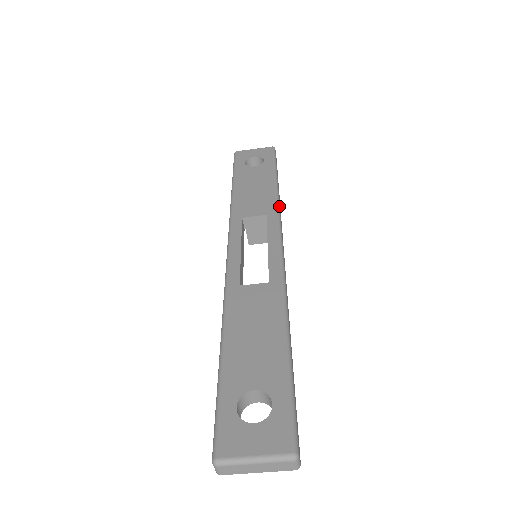
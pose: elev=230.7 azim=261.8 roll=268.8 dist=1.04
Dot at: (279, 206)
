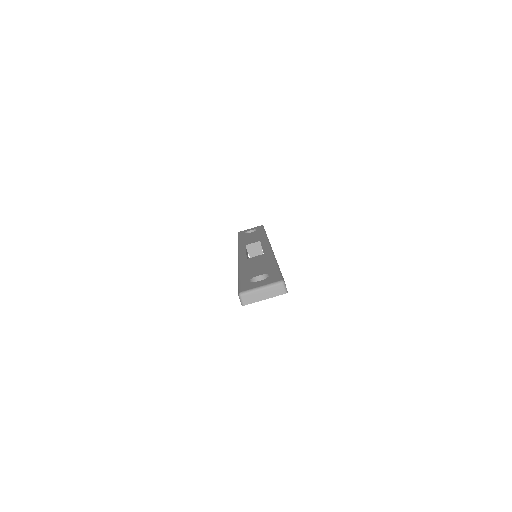
Dot at: occluded
